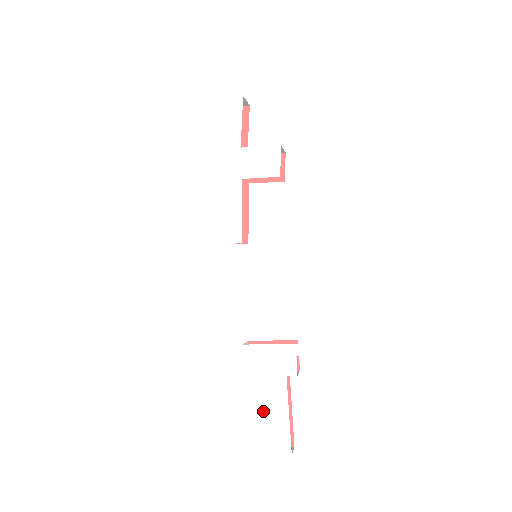
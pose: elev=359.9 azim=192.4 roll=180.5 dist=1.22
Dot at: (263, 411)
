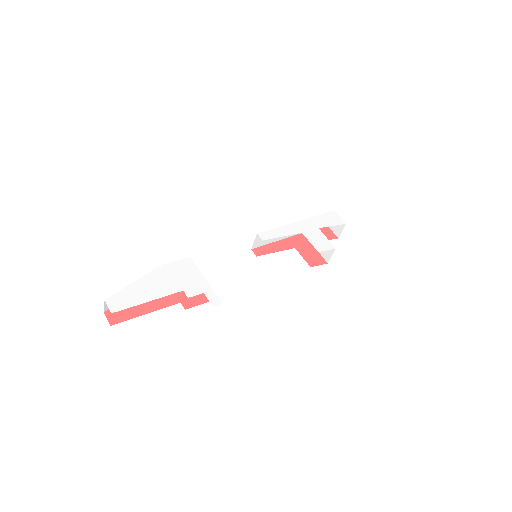
Dot at: (142, 282)
